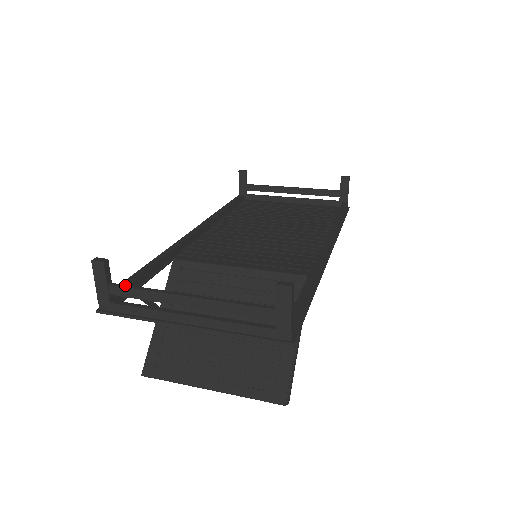
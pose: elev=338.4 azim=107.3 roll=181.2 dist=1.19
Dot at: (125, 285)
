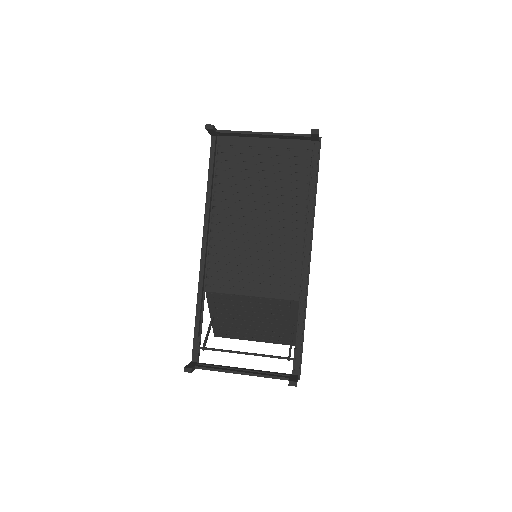
Dot at: (205, 368)
